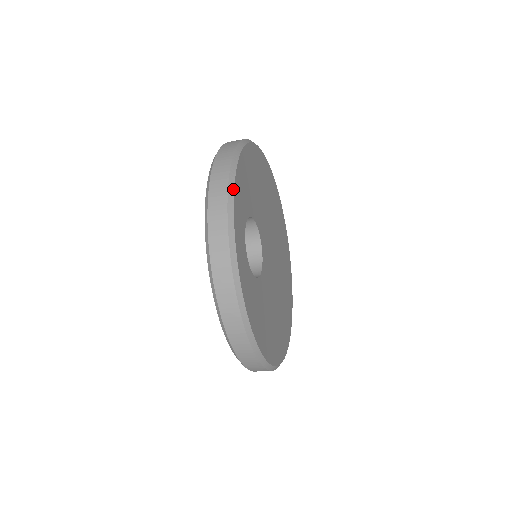
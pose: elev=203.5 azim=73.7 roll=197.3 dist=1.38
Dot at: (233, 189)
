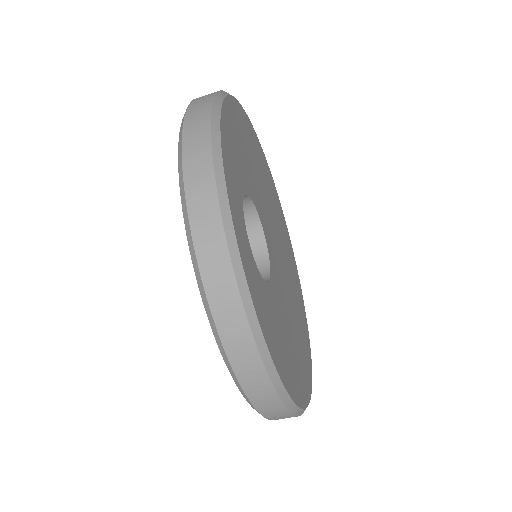
Dot at: (219, 147)
